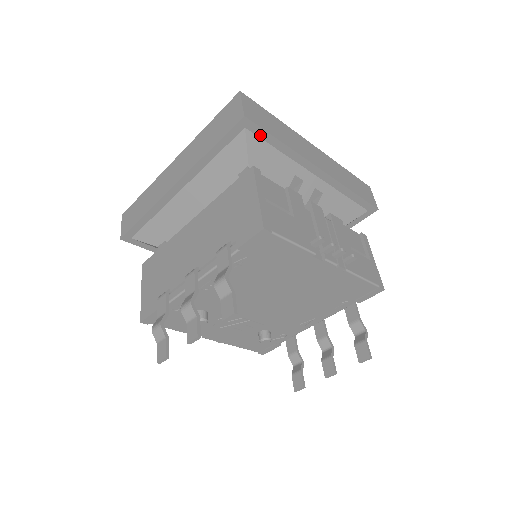
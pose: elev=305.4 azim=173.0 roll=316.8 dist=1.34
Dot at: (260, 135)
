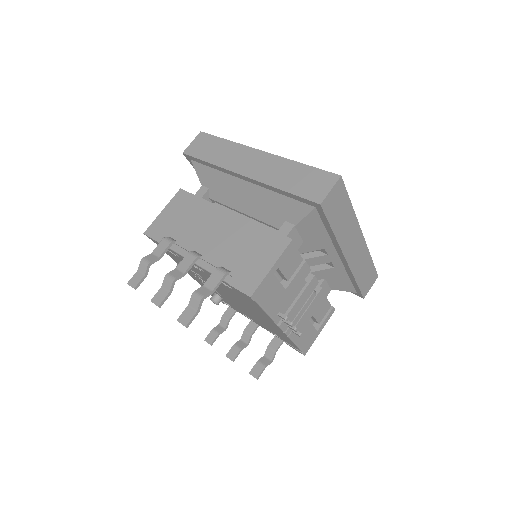
Dot at: (322, 217)
